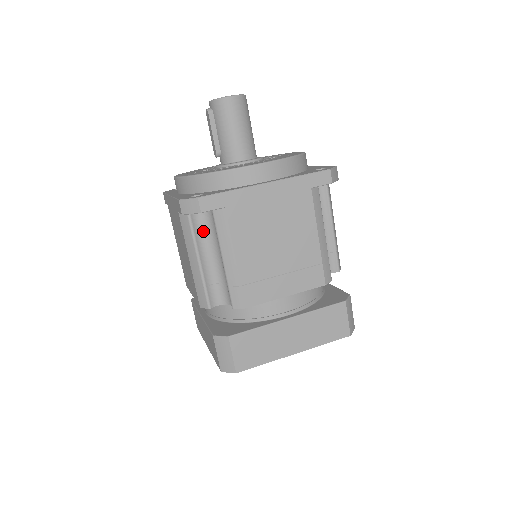
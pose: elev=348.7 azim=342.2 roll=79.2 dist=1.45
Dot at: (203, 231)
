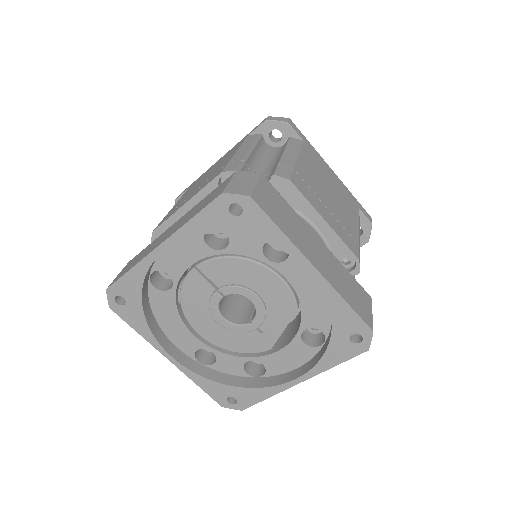
Dot at: (263, 151)
